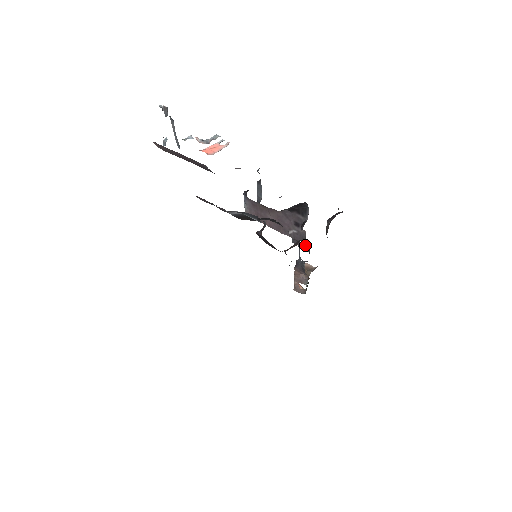
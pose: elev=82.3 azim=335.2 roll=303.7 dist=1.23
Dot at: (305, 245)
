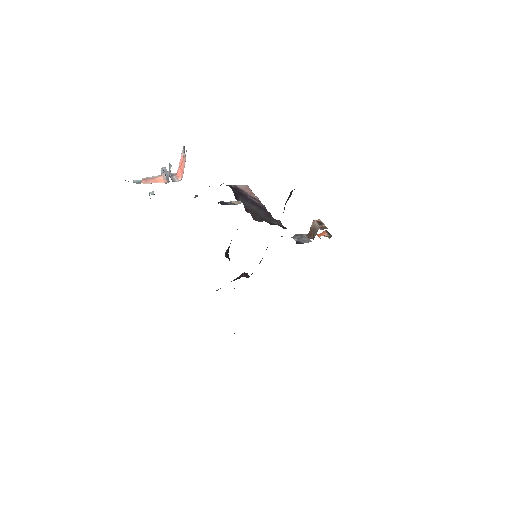
Dot at: occluded
